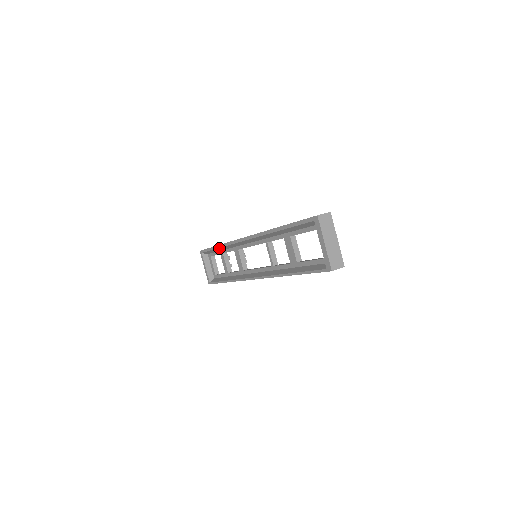
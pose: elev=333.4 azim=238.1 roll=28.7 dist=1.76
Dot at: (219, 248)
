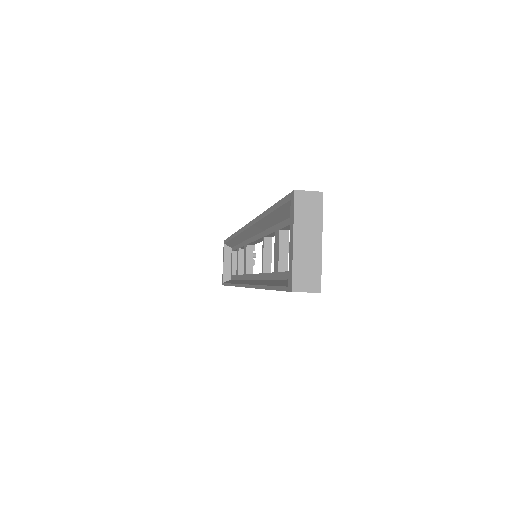
Dot at: (233, 239)
